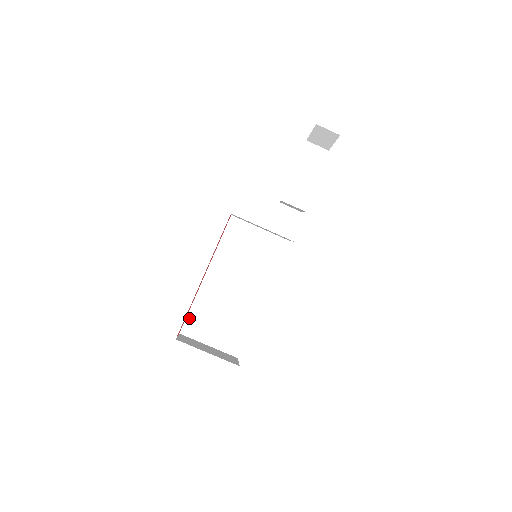
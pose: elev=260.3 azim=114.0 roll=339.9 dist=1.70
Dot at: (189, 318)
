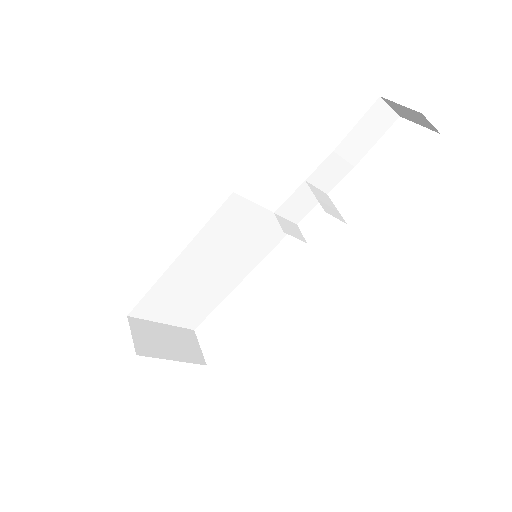
Dot at: (143, 302)
